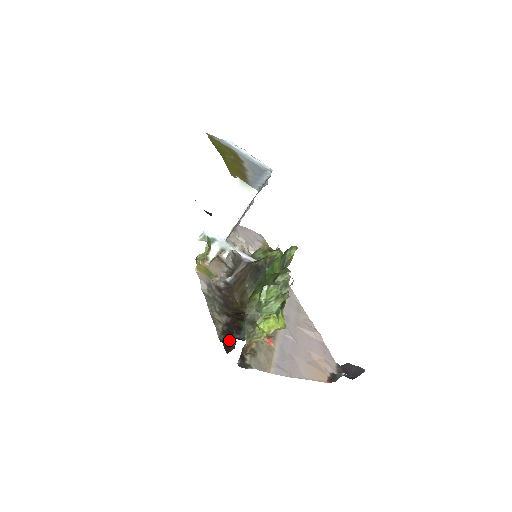
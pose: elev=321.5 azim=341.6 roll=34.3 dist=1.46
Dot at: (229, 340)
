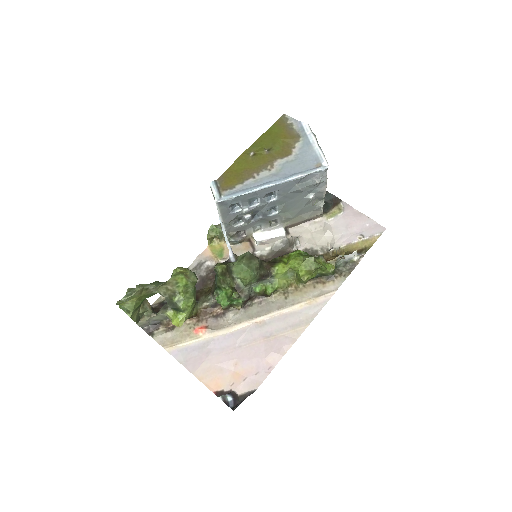
Dot at: occluded
